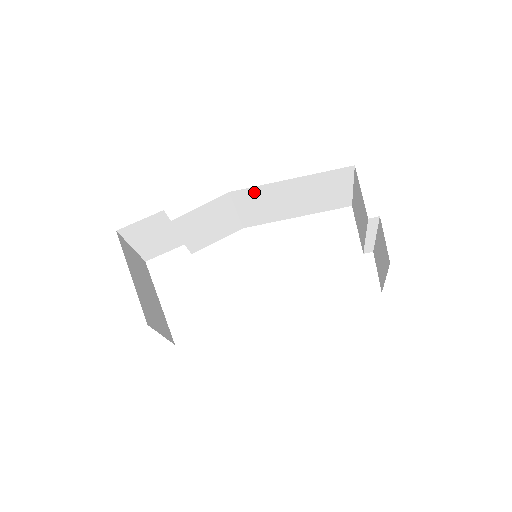
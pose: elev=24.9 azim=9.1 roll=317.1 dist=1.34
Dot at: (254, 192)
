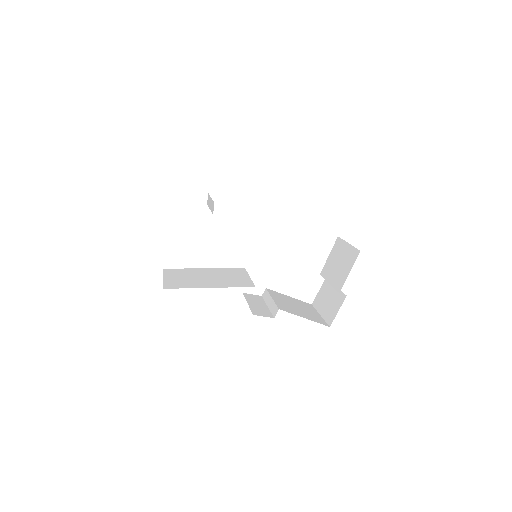
Dot at: occluded
